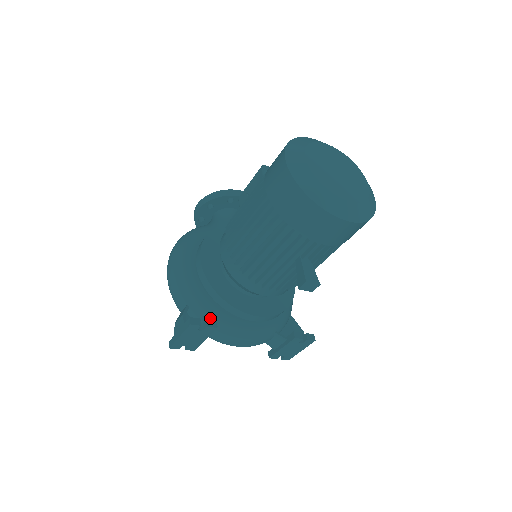
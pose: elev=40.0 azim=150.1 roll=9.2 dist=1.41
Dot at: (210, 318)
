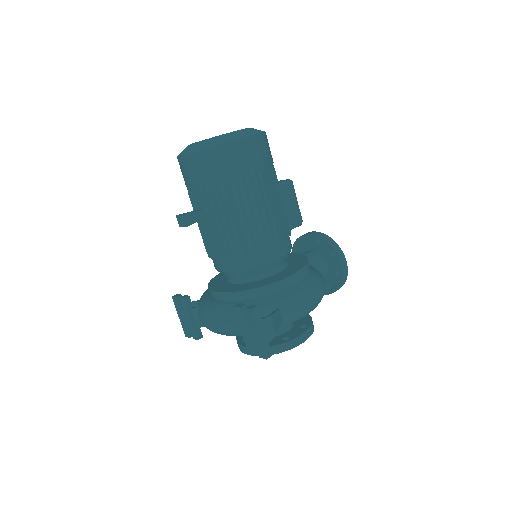
Dot at: (199, 302)
